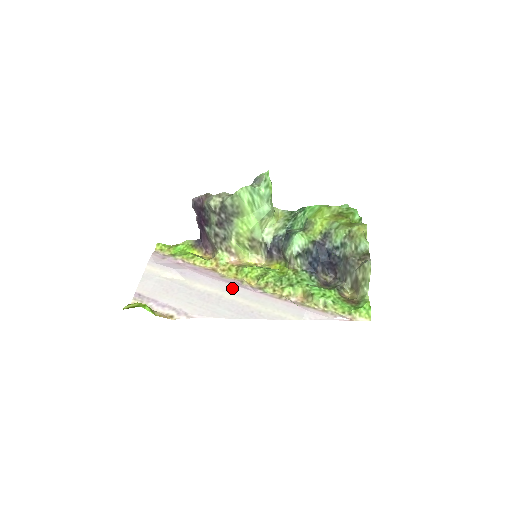
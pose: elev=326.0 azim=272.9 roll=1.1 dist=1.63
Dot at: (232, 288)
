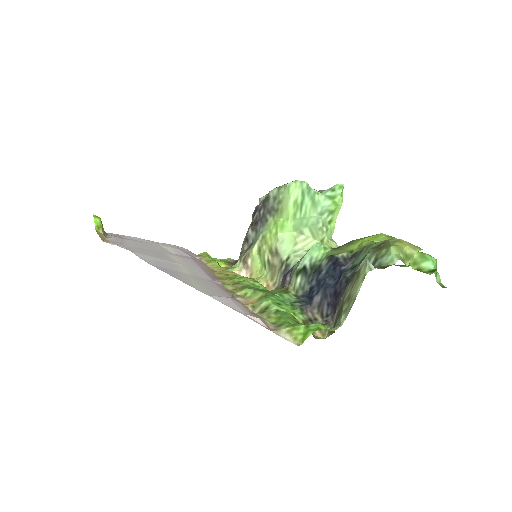
Dot at: (198, 269)
